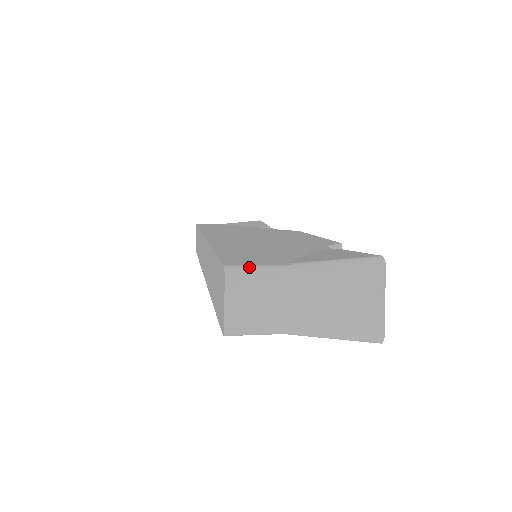
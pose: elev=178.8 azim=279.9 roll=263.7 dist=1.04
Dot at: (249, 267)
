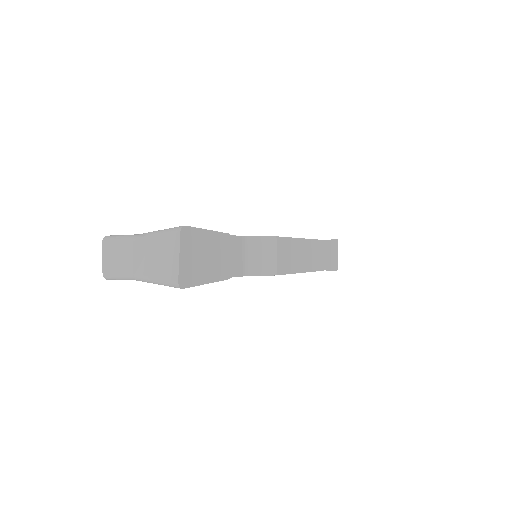
Dot at: (116, 236)
